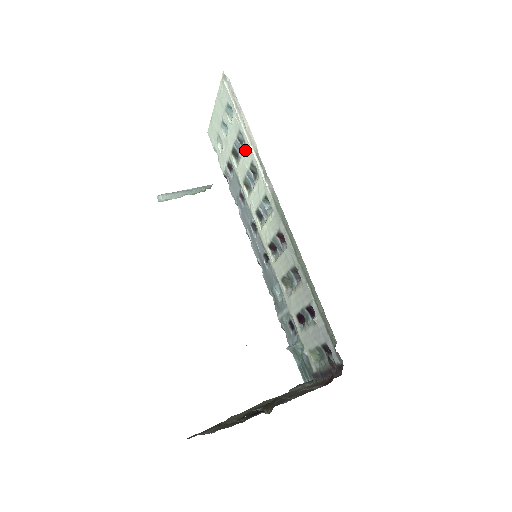
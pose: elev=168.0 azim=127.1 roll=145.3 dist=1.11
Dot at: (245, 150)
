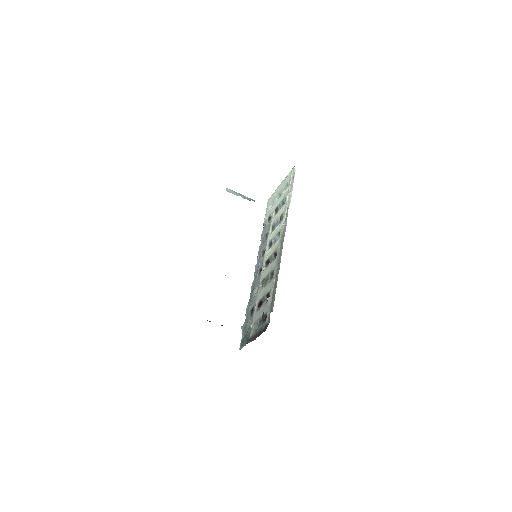
Dot at: (283, 207)
